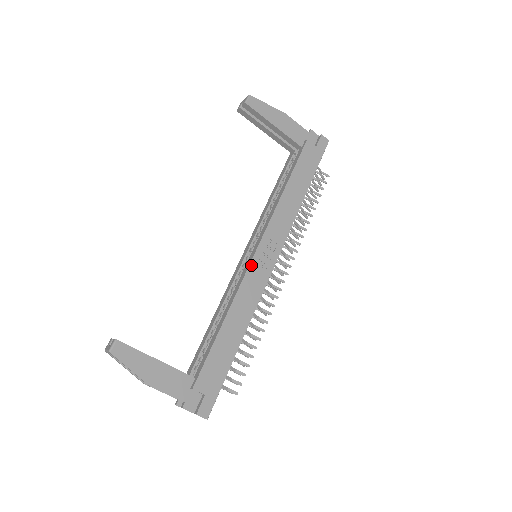
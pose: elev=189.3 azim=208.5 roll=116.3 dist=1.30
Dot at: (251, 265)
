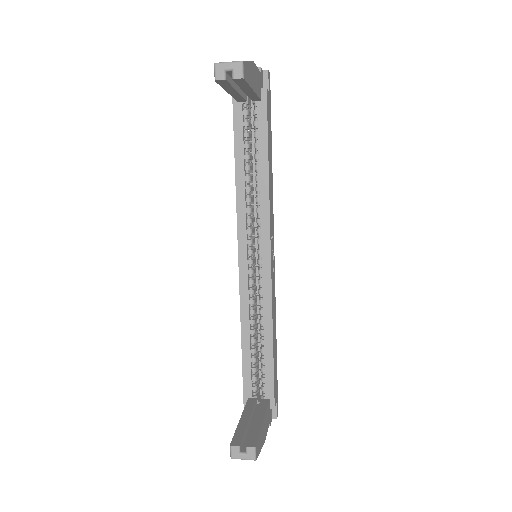
Dot at: (271, 276)
